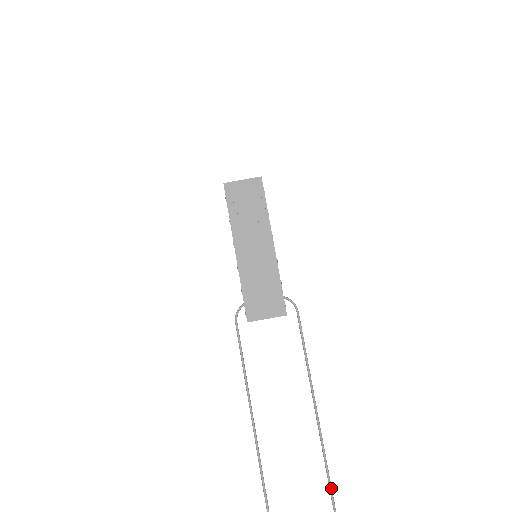
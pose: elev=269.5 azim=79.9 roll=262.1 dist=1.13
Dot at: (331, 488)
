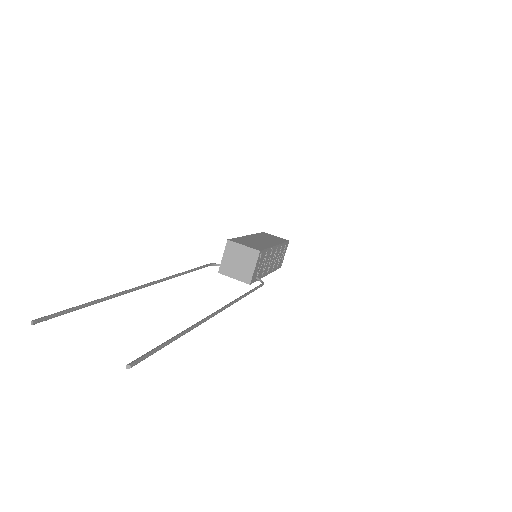
Dot at: (194, 326)
